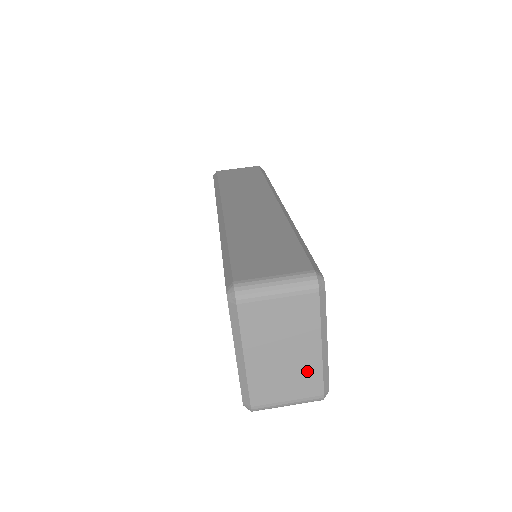
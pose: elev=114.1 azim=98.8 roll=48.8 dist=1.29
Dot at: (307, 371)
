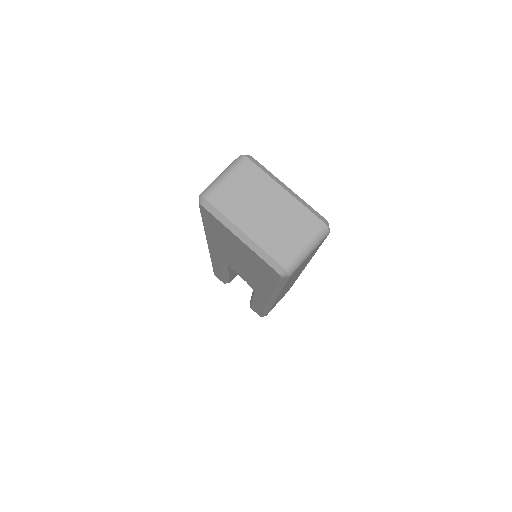
Dot at: (293, 212)
